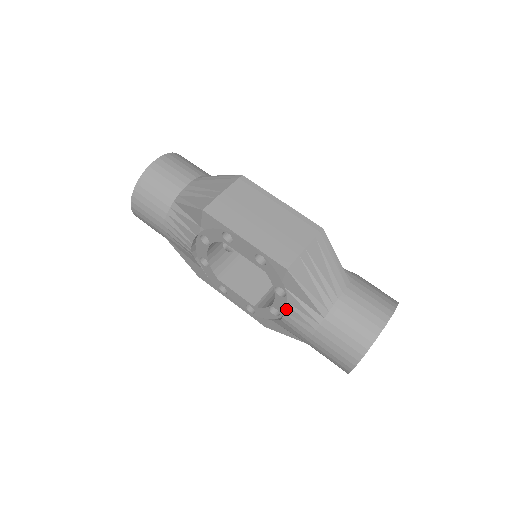
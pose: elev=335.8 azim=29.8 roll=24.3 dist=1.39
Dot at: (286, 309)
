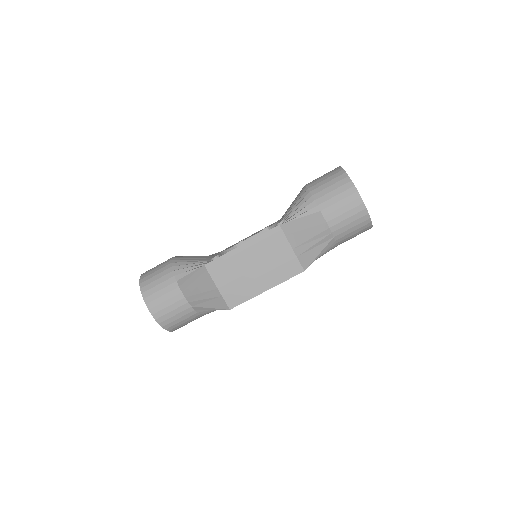
Dot at: occluded
